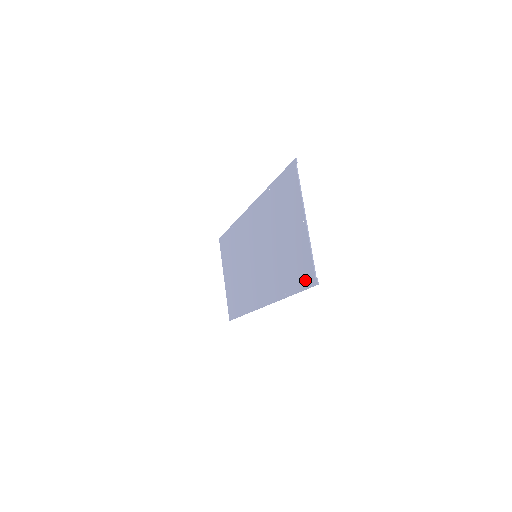
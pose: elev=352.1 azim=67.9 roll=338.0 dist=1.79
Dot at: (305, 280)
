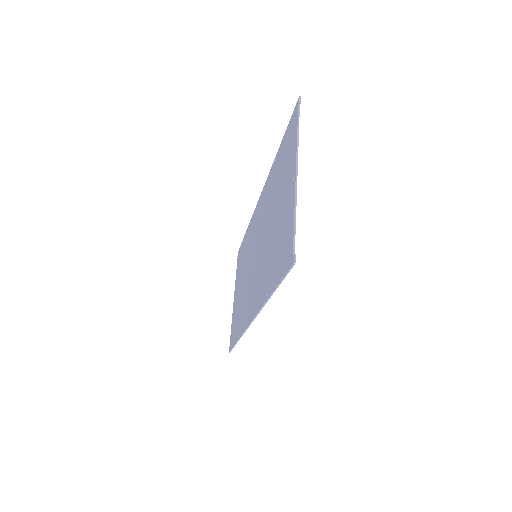
Dot at: (284, 263)
